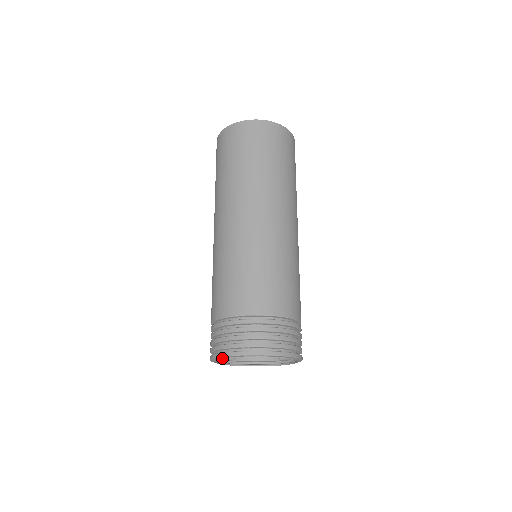
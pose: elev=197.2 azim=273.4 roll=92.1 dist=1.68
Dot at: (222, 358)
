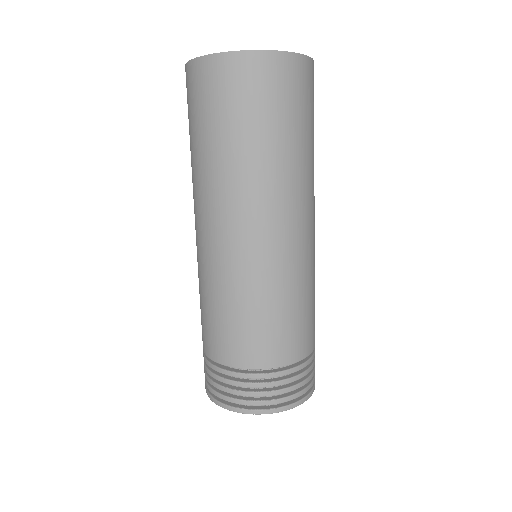
Dot at: occluded
